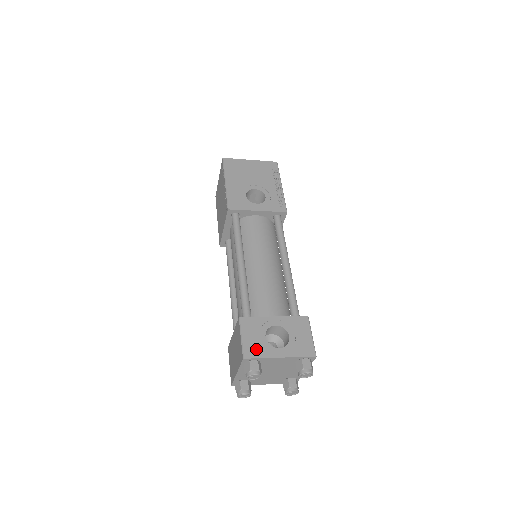
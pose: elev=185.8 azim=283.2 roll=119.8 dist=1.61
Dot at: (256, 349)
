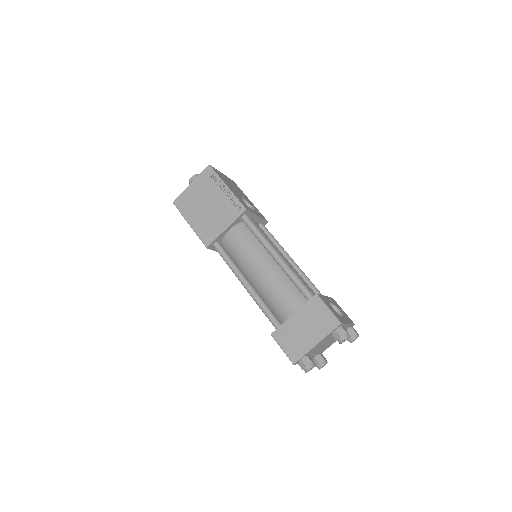
Dot at: (339, 317)
